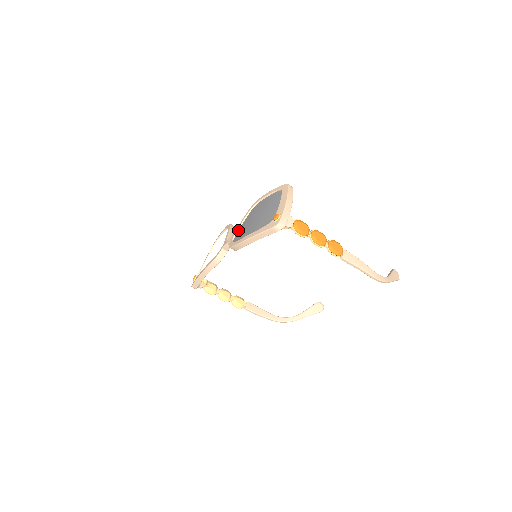
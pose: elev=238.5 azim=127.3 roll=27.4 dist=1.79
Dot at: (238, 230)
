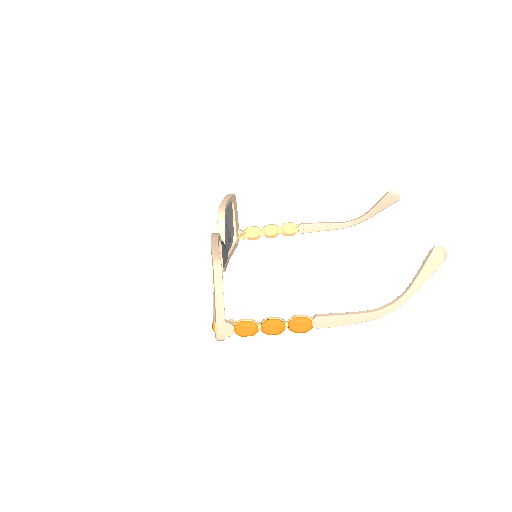
Dot at: occluded
